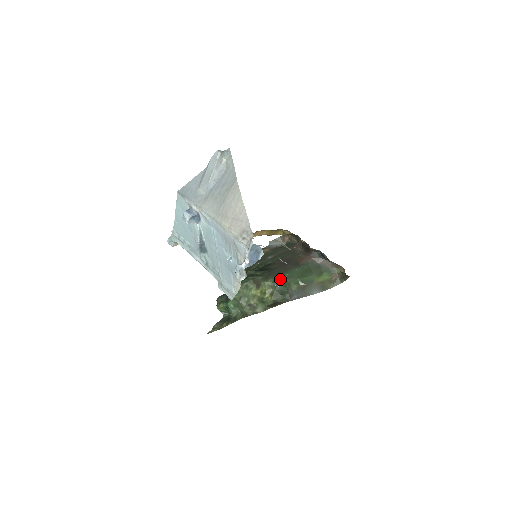
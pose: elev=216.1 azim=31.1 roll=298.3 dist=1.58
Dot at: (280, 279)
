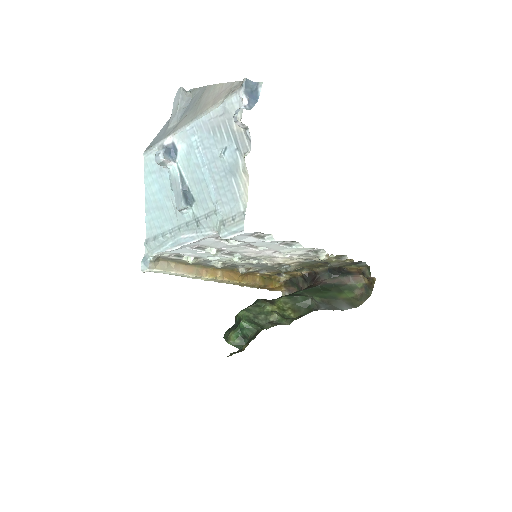
Dot at: (296, 294)
